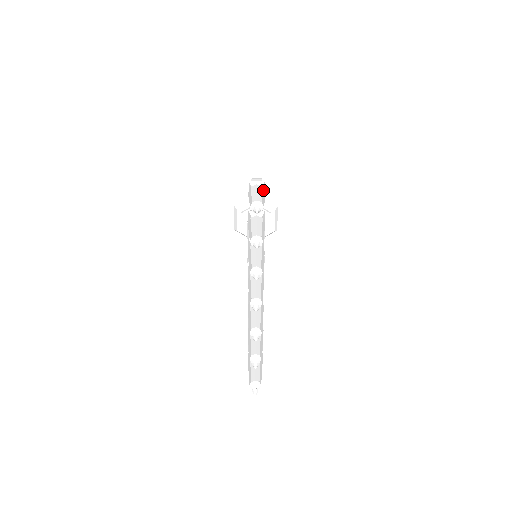
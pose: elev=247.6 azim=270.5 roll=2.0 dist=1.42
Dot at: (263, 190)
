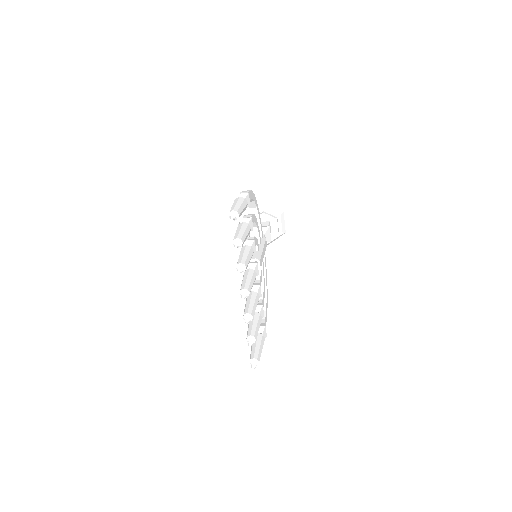
Dot at: (244, 201)
